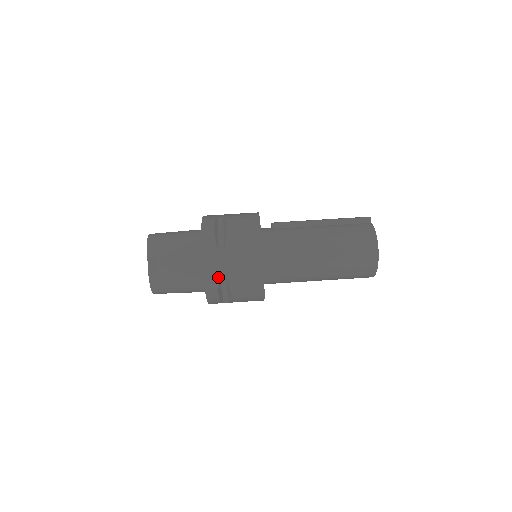
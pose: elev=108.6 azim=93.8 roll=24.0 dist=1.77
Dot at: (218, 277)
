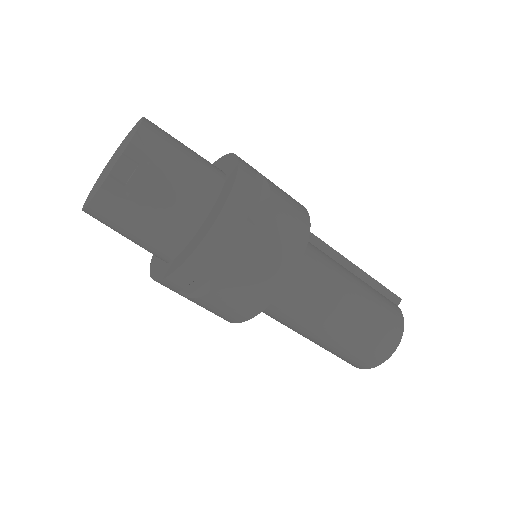
Dot at: (218, 259)
